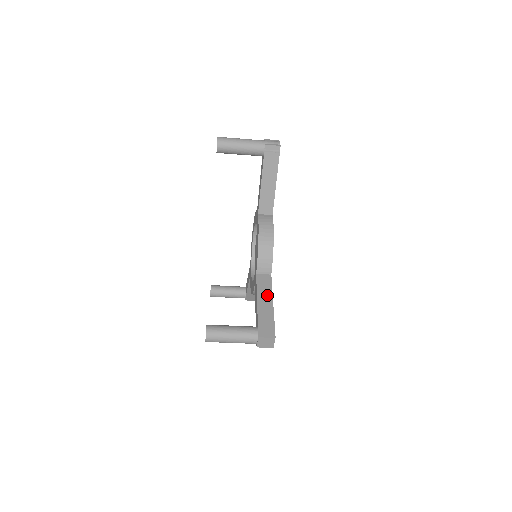
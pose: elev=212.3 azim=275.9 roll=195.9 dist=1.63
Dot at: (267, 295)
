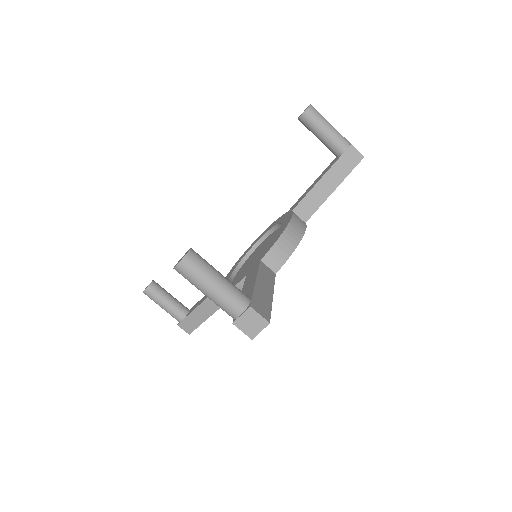
Dot at: (268, 283)
